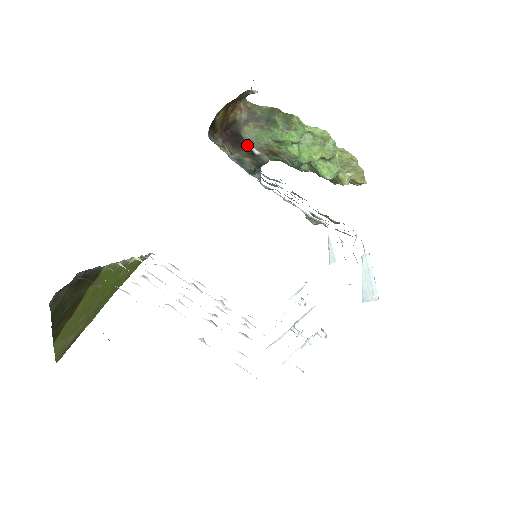
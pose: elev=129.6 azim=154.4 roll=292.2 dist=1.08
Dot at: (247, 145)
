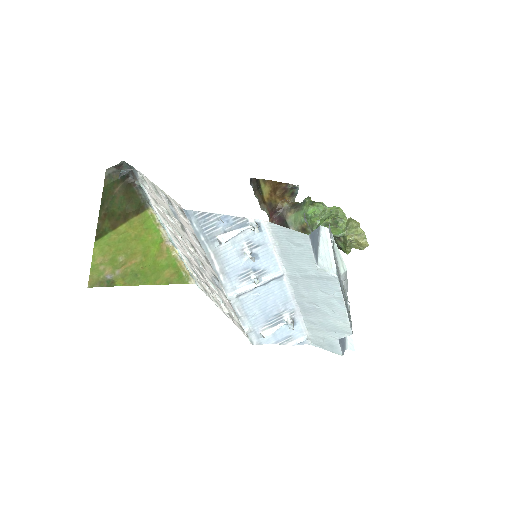
Dot at: occluded
